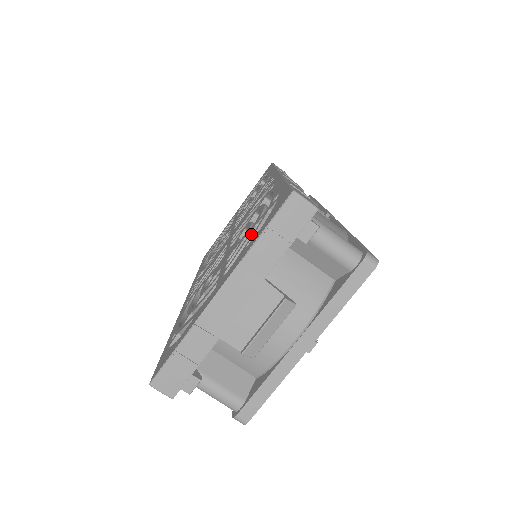
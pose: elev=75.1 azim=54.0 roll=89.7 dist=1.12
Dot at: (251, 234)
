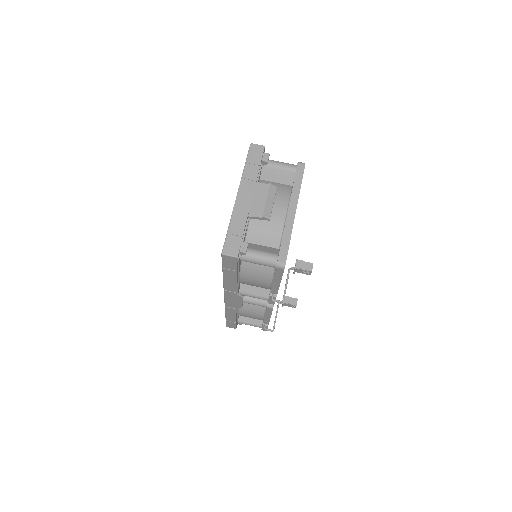
Dot at: occluded
